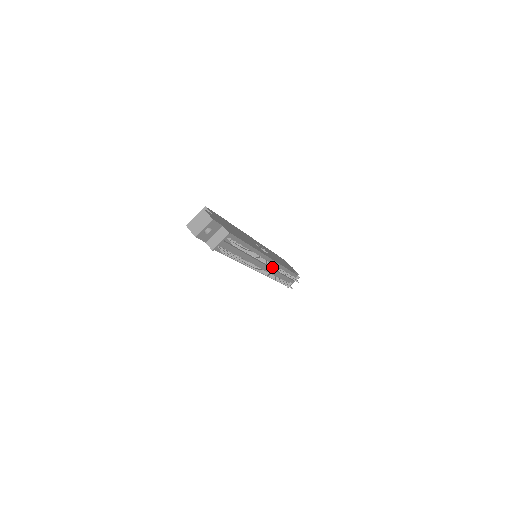
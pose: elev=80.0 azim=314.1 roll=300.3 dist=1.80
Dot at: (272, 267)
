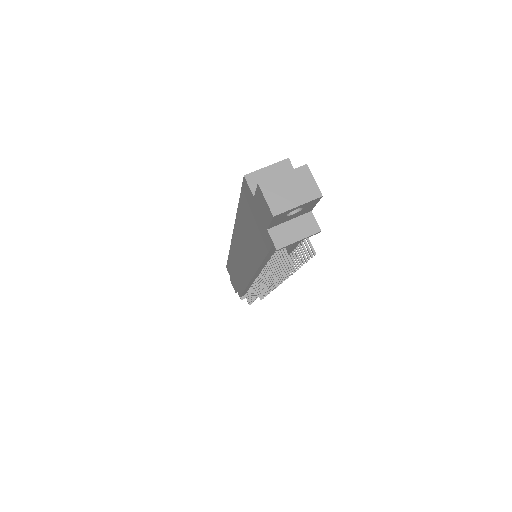
Dot at: (278, 283)
